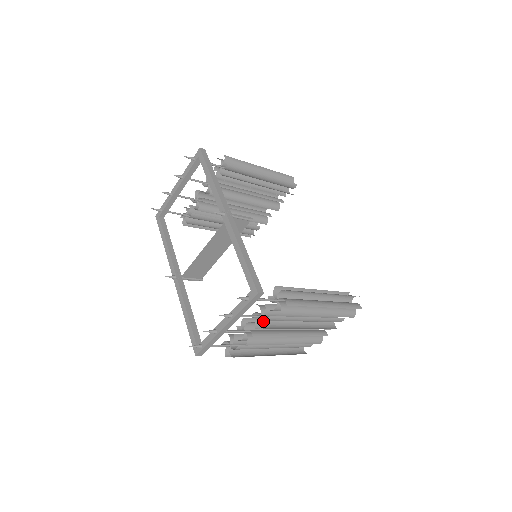
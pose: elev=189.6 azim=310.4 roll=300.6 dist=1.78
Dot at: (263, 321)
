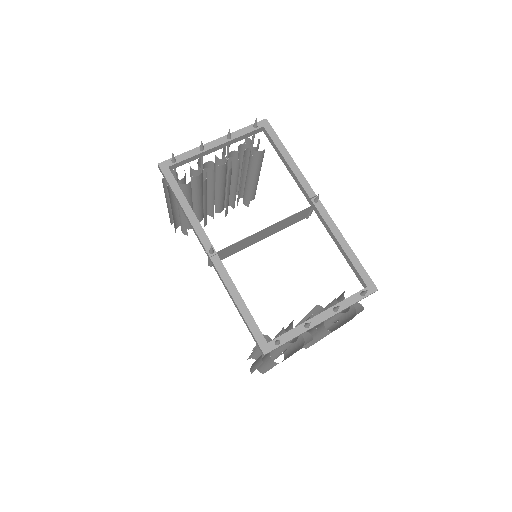
Dot at: (322, 324)
